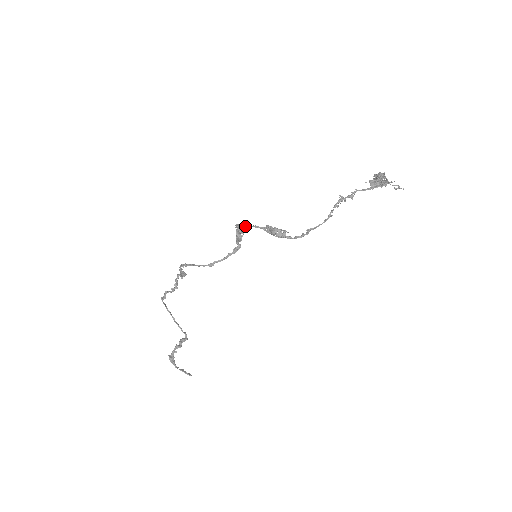
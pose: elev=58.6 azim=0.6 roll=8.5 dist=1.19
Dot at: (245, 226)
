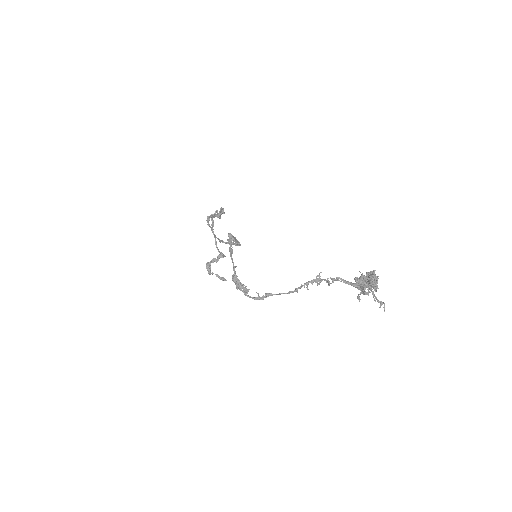
Dot at: (231, 244)
